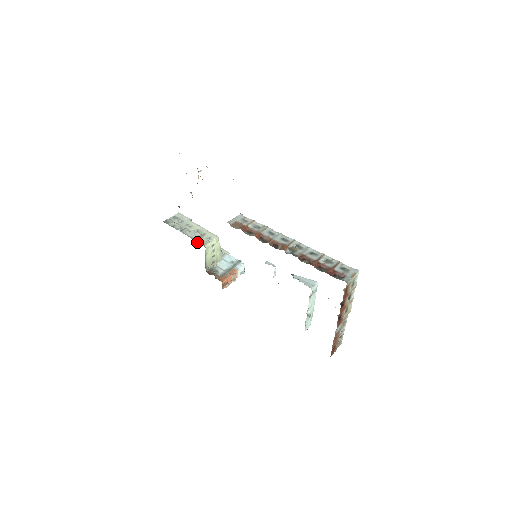
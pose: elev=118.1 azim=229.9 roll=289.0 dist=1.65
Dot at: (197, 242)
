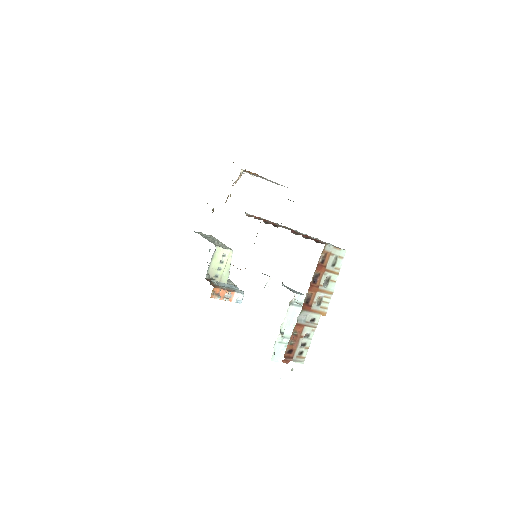
Dot at: occluded
